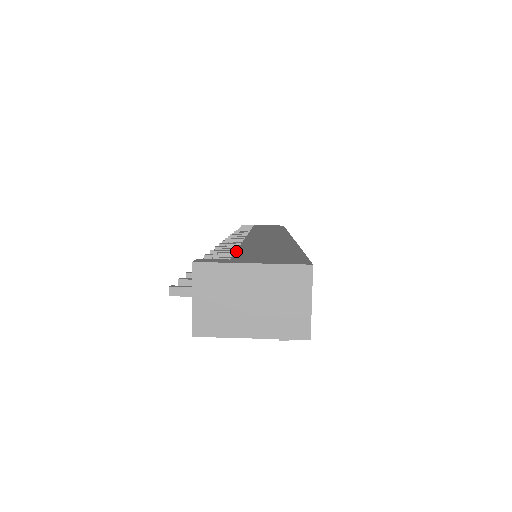
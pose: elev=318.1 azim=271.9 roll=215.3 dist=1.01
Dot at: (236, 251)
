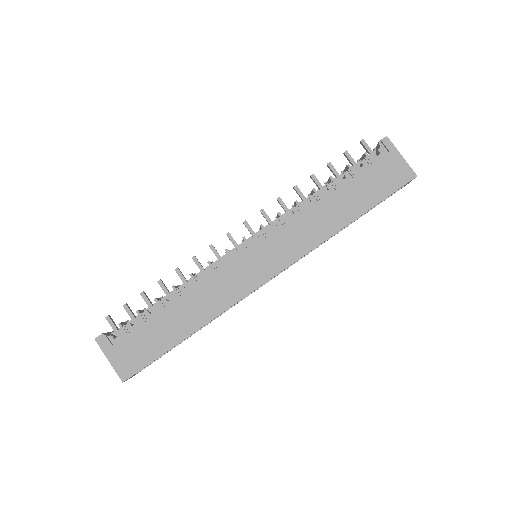
Dot at: (141, 325)
